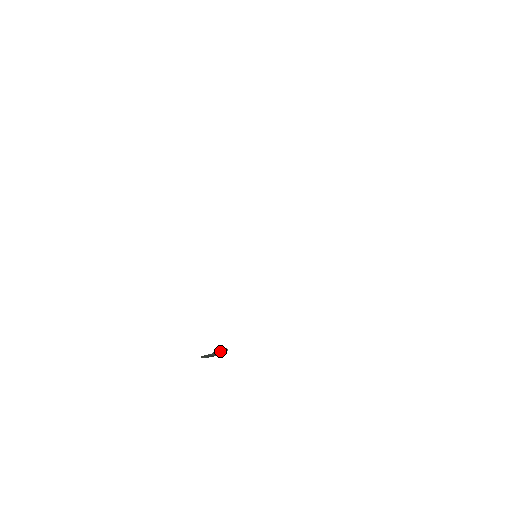
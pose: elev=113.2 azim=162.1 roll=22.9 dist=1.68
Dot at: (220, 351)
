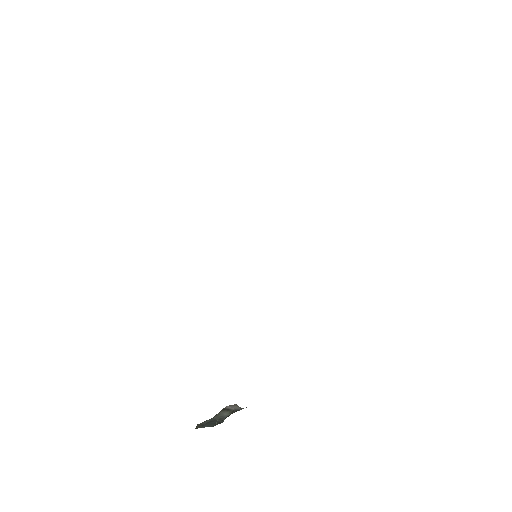
Dot at: (229, 411)
